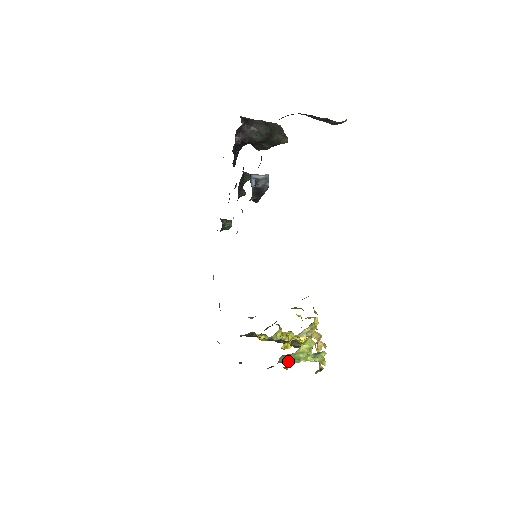
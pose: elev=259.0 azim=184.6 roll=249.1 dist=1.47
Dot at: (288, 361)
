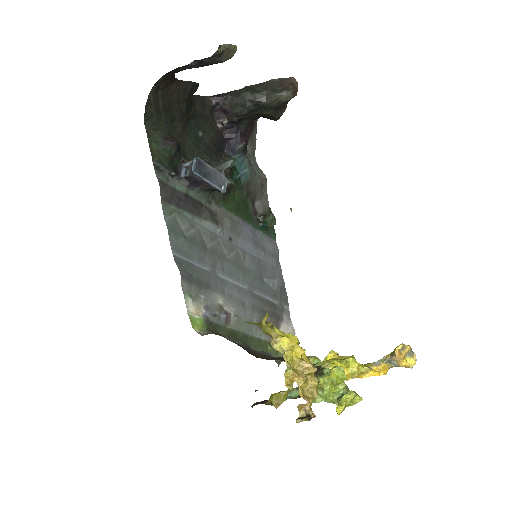
Dot at: (279, 397)
